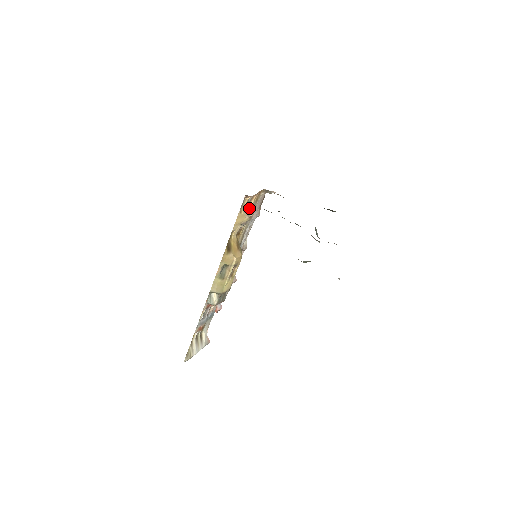
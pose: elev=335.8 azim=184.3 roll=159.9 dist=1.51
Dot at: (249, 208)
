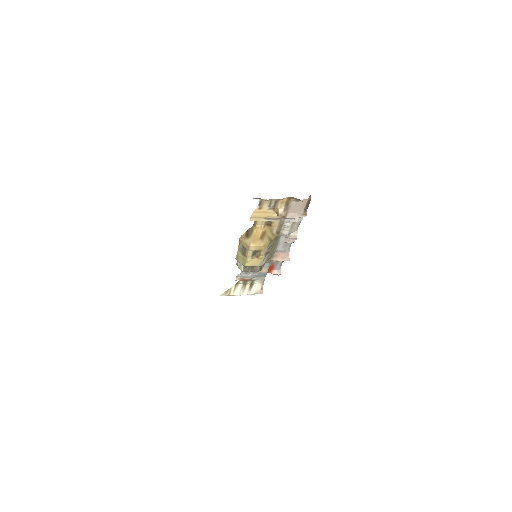
Dot at: (277, 207)
